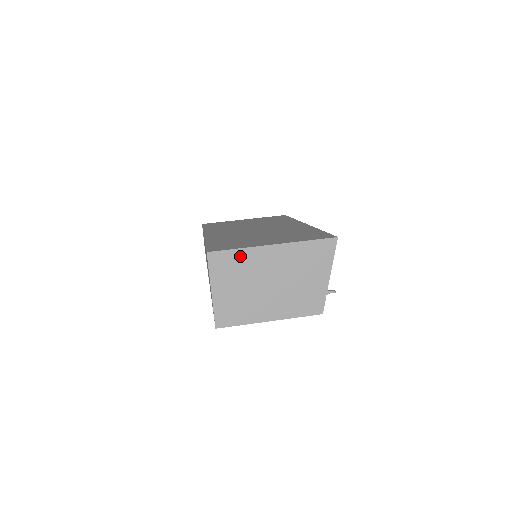
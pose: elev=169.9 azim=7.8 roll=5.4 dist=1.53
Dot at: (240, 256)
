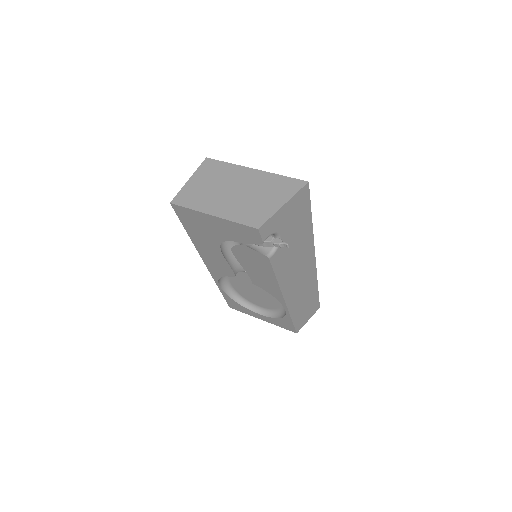
Dot at: (226, 167)
